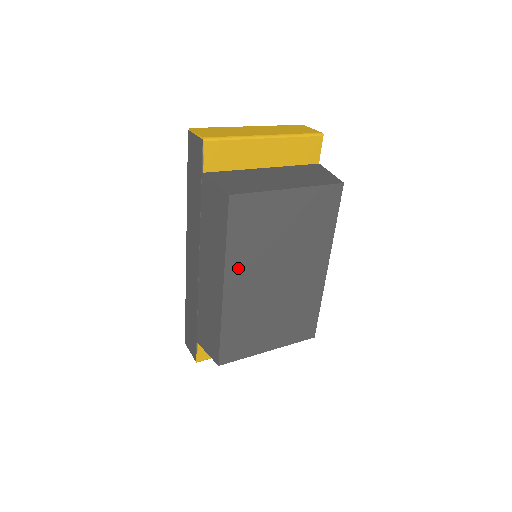
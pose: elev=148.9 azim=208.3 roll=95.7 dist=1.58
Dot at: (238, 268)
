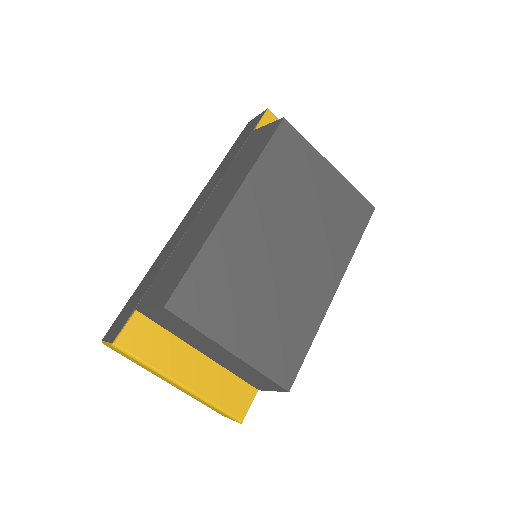
Dot at: (256, 194)
